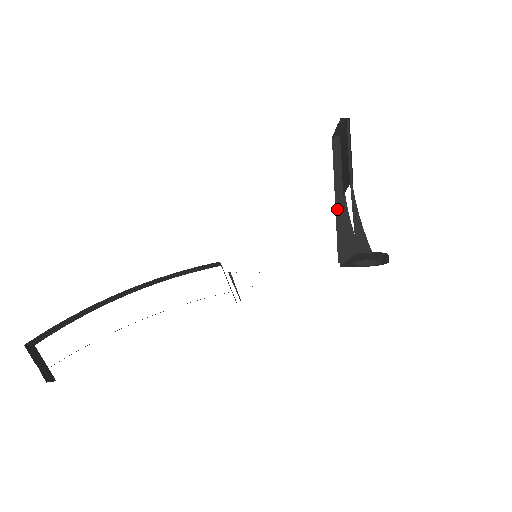
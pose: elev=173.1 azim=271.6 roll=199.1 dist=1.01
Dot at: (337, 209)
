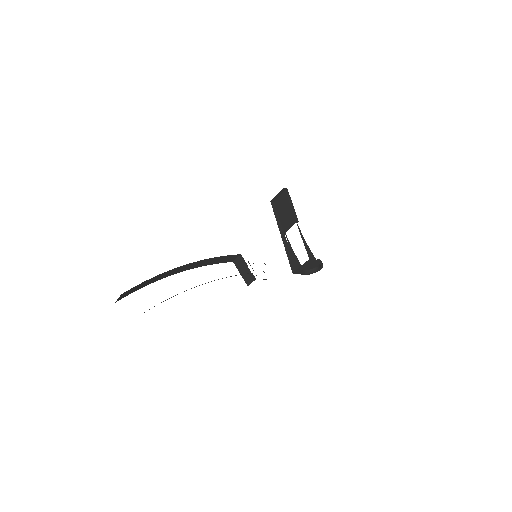
Dot at: (284, 240)
